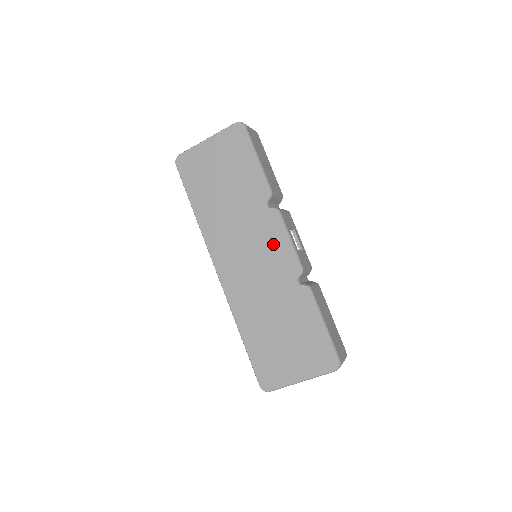
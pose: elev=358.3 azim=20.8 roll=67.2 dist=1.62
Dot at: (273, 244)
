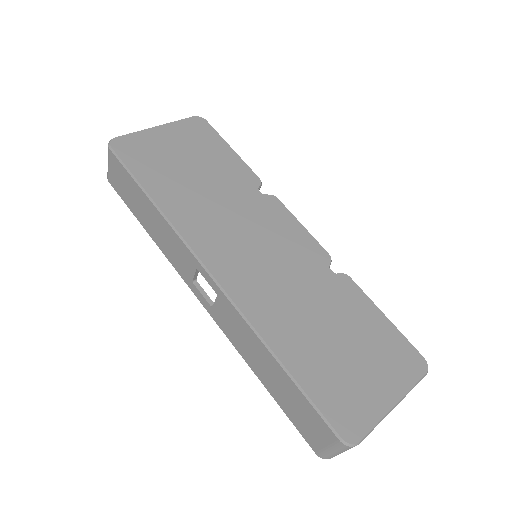
Dot at: (283, 231)
